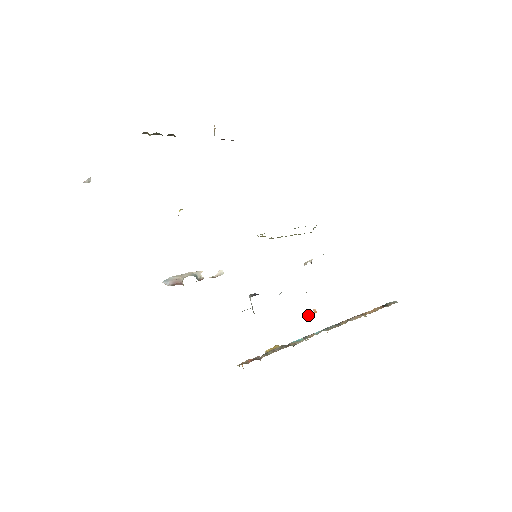
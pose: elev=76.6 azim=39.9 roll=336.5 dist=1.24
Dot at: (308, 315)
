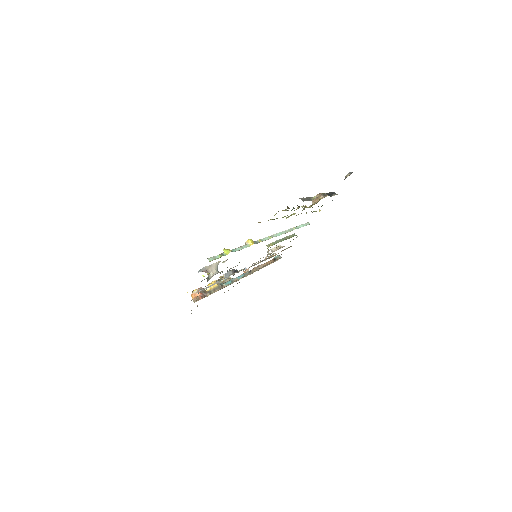
Dot at: (244, 272)
